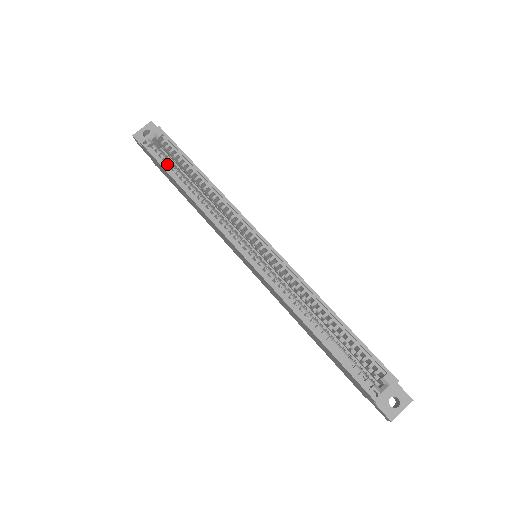
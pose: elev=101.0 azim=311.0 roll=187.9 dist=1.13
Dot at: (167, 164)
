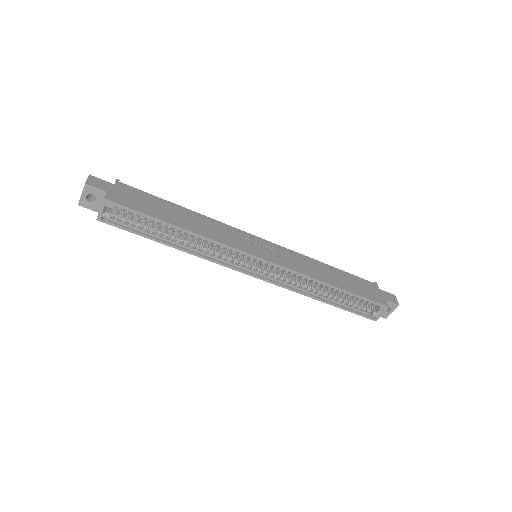
Dot at: (138, 227)
